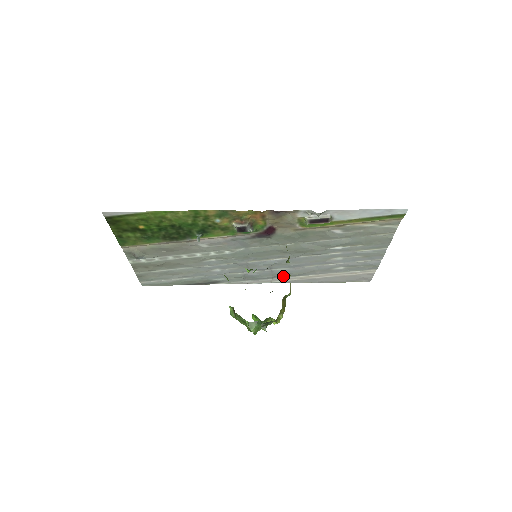
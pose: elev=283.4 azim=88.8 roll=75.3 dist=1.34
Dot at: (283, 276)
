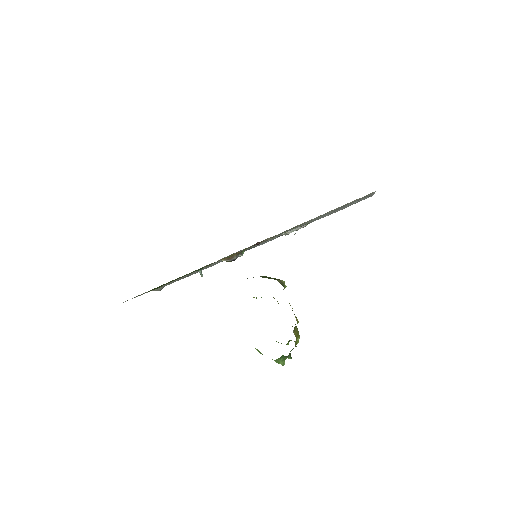
Dot at: occluded
